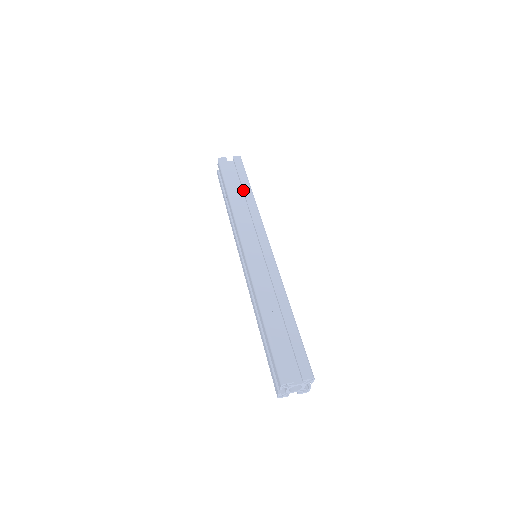
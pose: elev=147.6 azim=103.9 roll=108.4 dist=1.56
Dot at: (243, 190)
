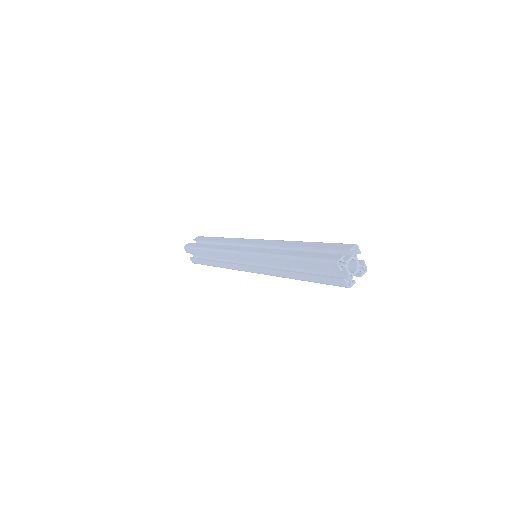
Dot at: (215, 241)
